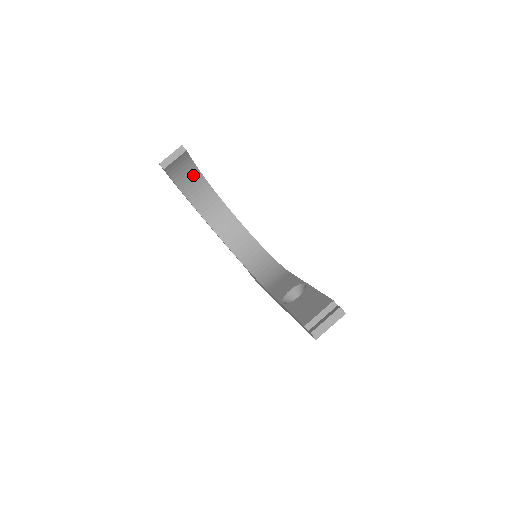
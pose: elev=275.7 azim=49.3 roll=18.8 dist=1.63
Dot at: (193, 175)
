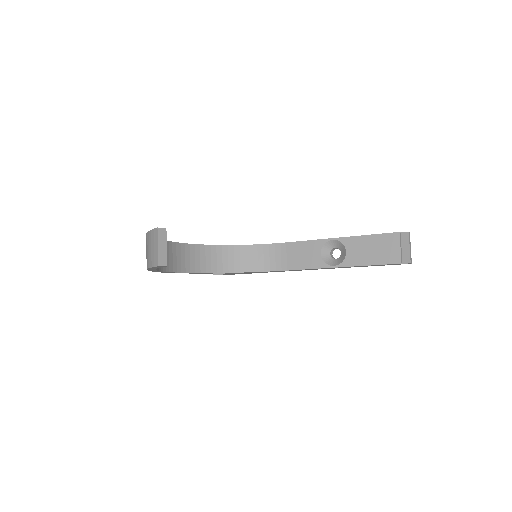
Dot at: occluded
